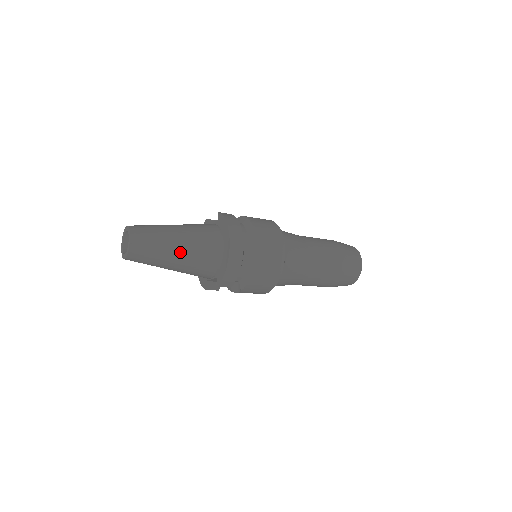
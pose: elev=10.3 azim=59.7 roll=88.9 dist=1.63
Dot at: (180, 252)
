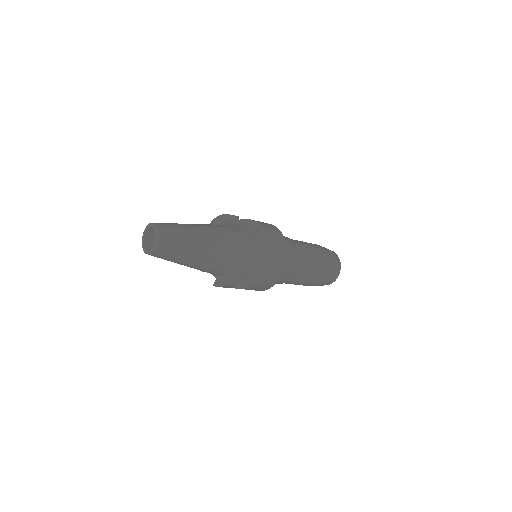
Dot at: (194, 262)
